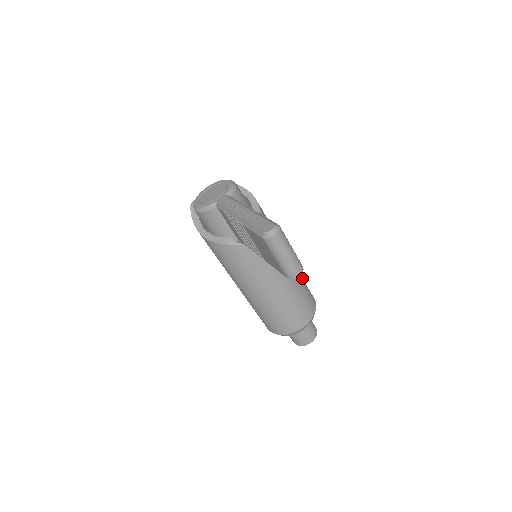
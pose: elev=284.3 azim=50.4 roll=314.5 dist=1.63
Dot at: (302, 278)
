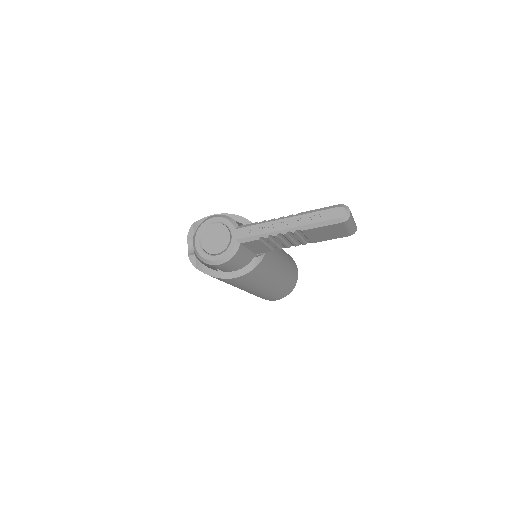
Dot at: occluded
